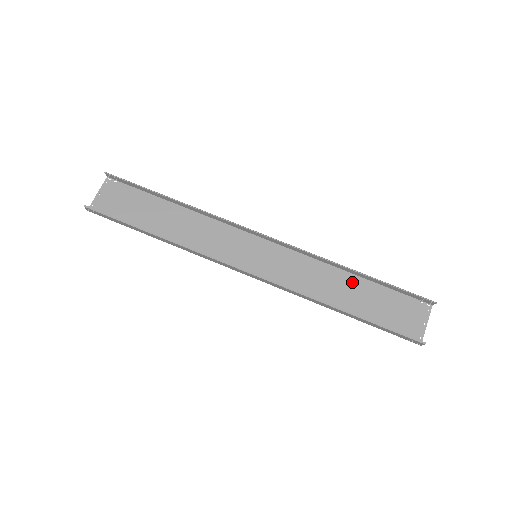
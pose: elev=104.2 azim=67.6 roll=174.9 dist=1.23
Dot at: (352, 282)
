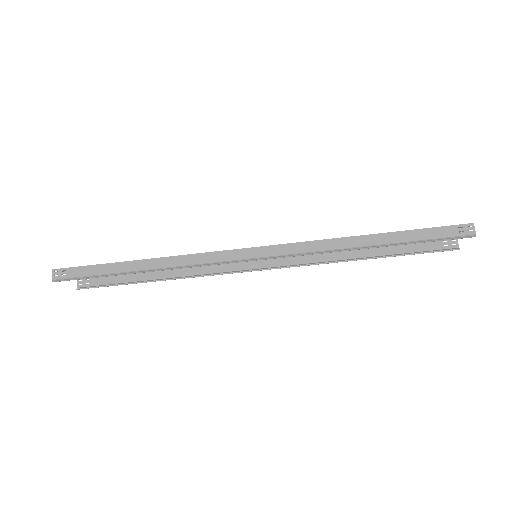
Dot at: occluded
